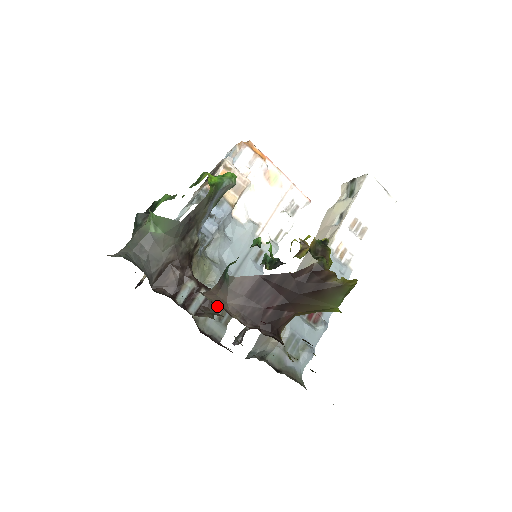
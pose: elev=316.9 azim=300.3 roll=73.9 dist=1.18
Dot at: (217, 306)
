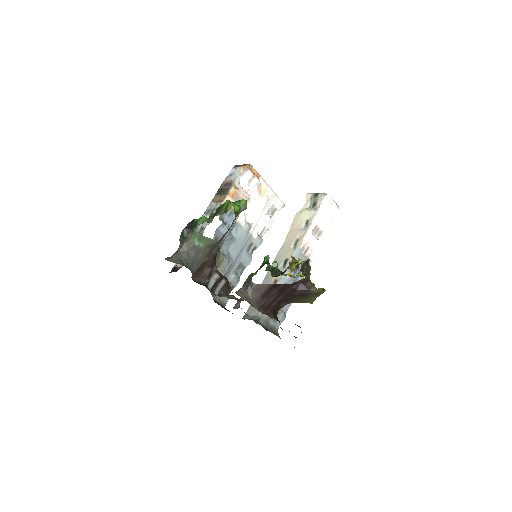
Dot at: (230, 289)
